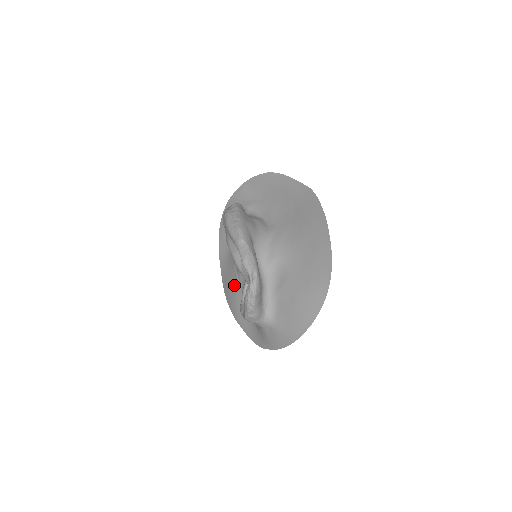
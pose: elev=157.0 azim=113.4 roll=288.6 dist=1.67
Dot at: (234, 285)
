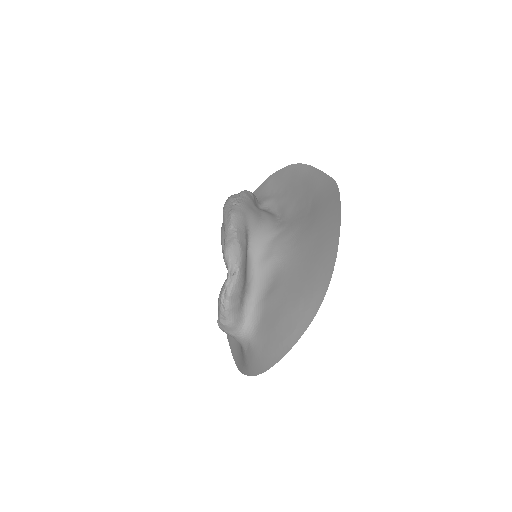
Dot at: occluded
